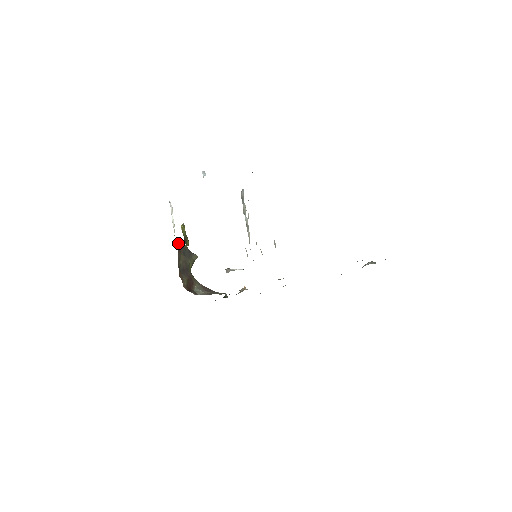
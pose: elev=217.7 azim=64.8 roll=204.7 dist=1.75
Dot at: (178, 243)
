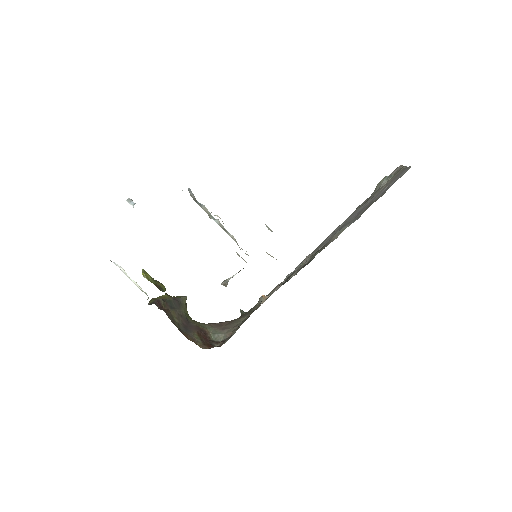
Dot at: (157, 302)
